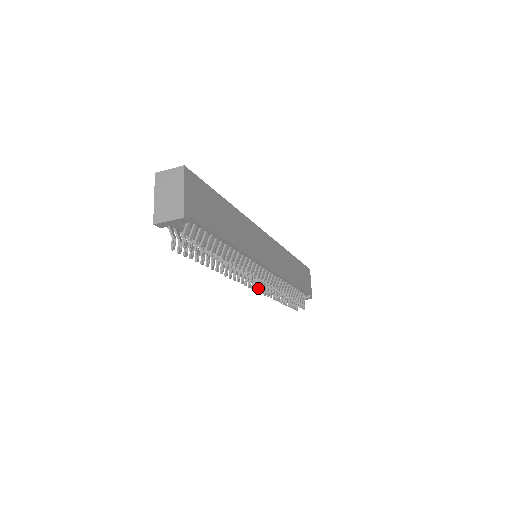
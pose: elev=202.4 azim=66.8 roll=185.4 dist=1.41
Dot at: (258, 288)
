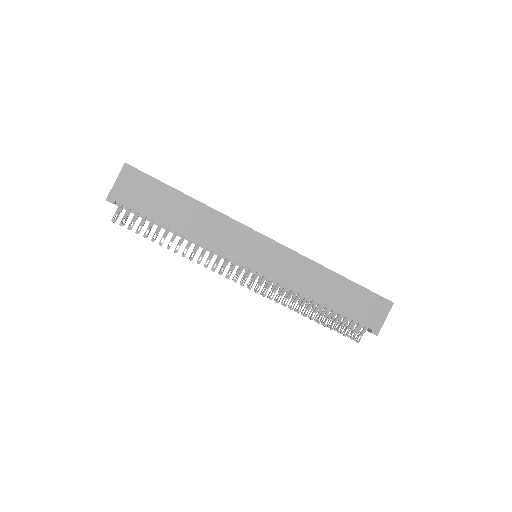
Dot at: (255, 287)
